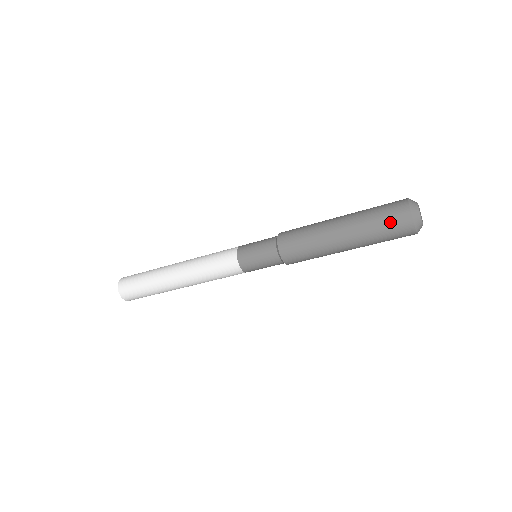
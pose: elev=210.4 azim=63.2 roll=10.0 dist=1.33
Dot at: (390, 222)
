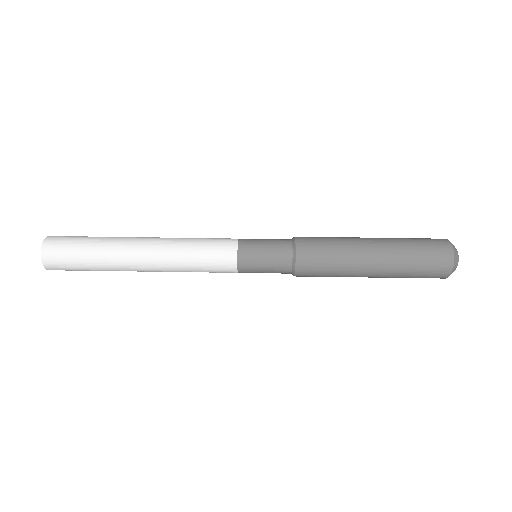
Dot at: (423, 238)
